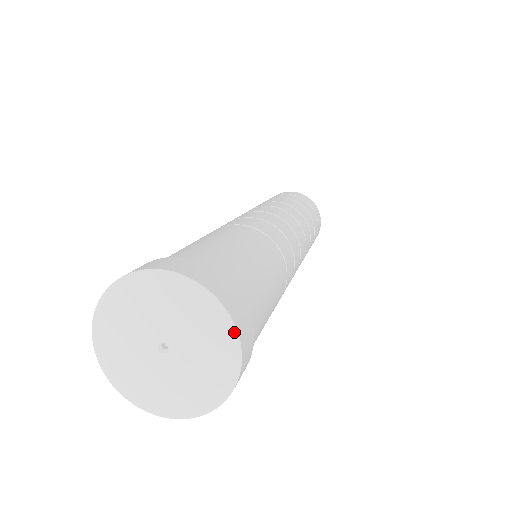
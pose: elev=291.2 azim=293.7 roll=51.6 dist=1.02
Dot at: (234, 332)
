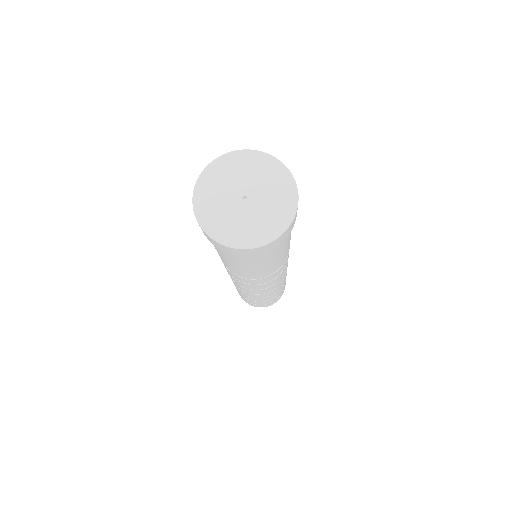
Dot at: (275, 159)
